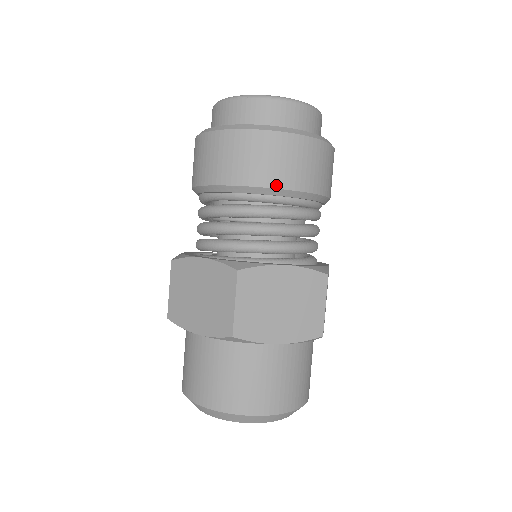
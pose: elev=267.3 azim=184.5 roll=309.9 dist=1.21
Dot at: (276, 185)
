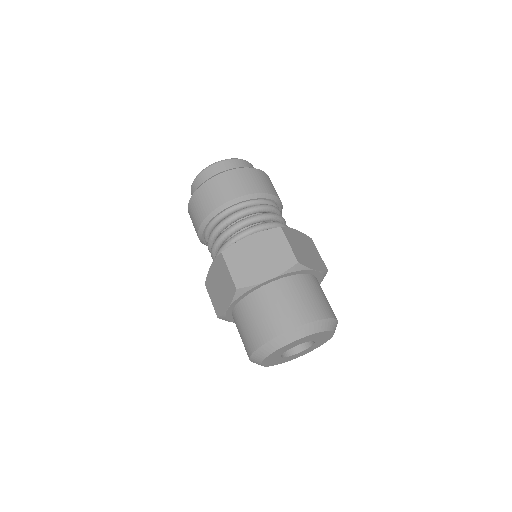
Dot at: (224, 201)
